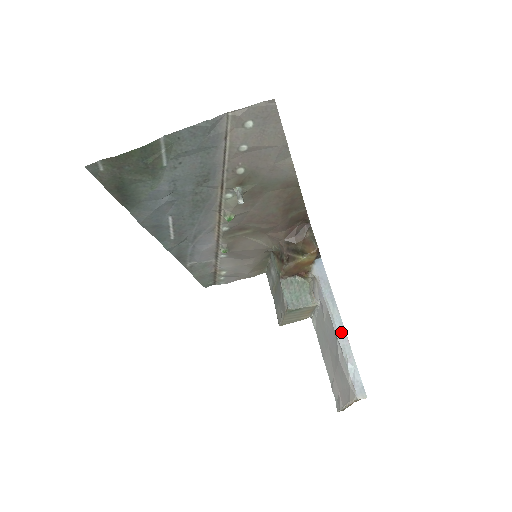
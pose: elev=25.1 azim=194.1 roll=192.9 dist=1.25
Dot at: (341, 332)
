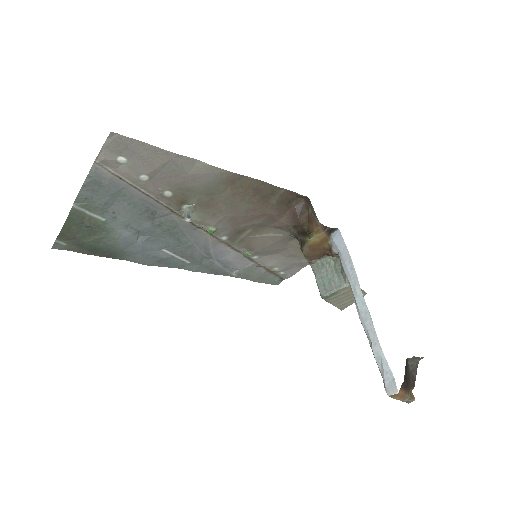
Dot at: (364, 315)
